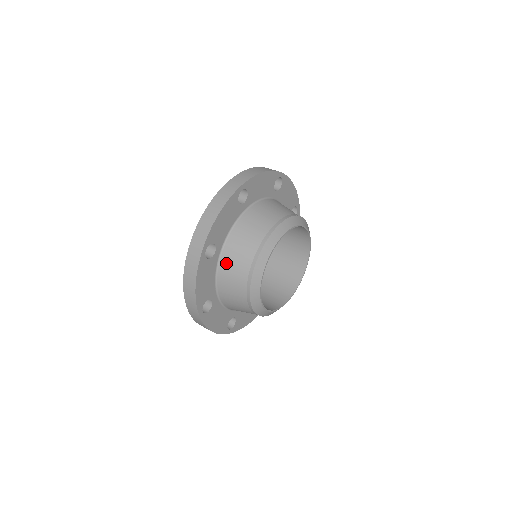
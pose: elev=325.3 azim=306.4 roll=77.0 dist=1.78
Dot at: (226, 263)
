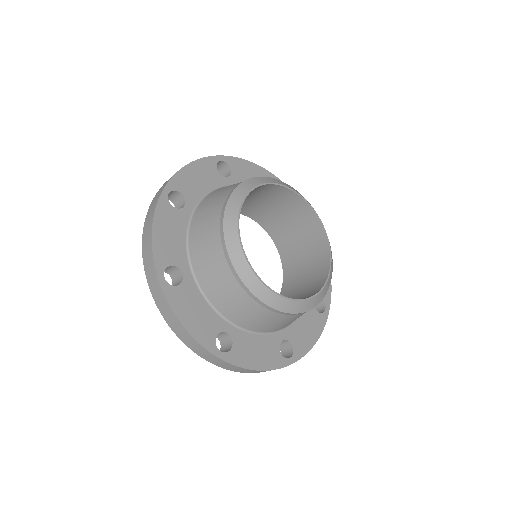
Dot at: (204, 278)
